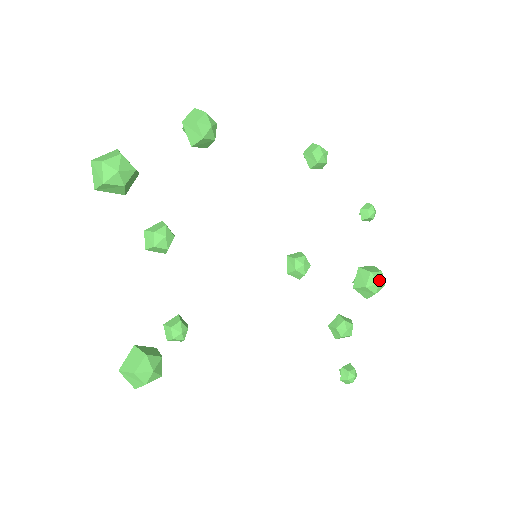
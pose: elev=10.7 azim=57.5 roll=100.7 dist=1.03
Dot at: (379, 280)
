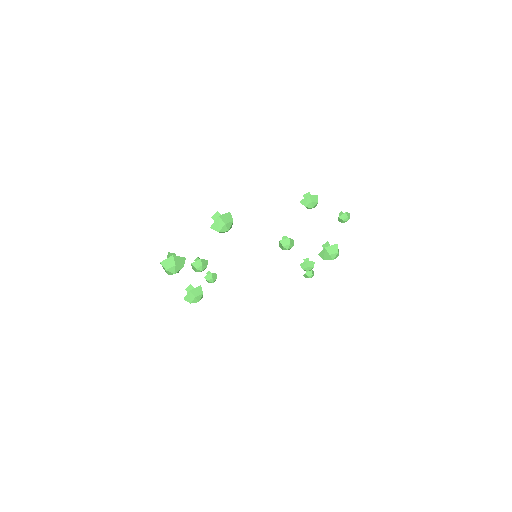
Dot at: (334, 258)
